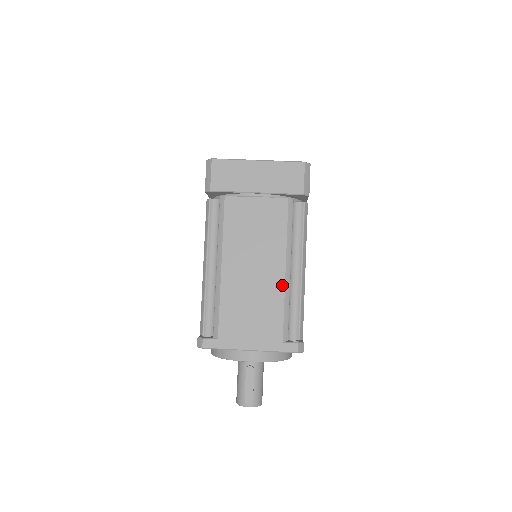
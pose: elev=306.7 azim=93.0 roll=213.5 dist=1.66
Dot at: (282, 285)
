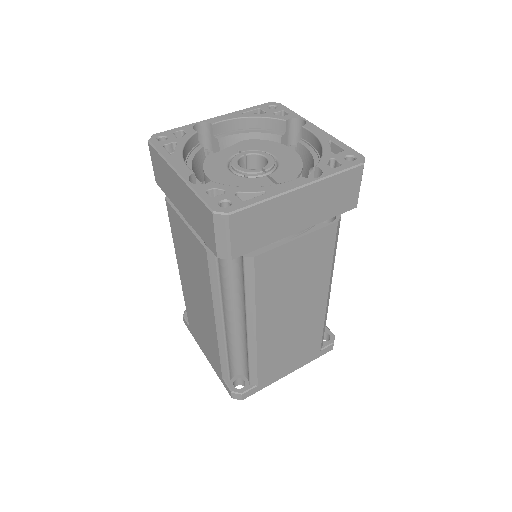
Dot at: (323, 310)
